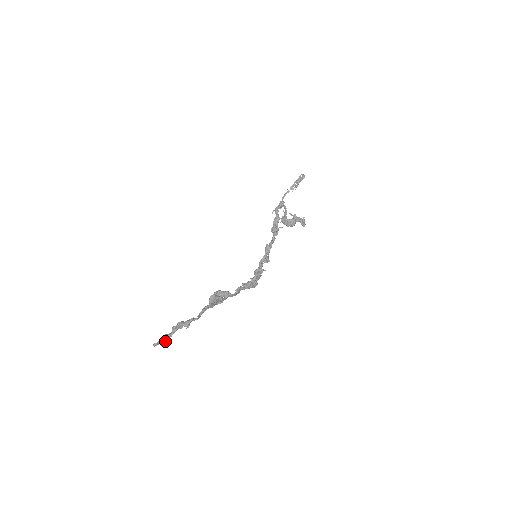
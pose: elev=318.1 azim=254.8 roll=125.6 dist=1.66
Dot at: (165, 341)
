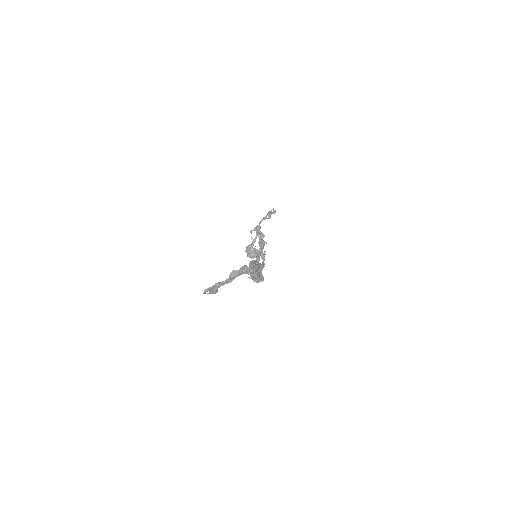
Dot at: (216, 290)
